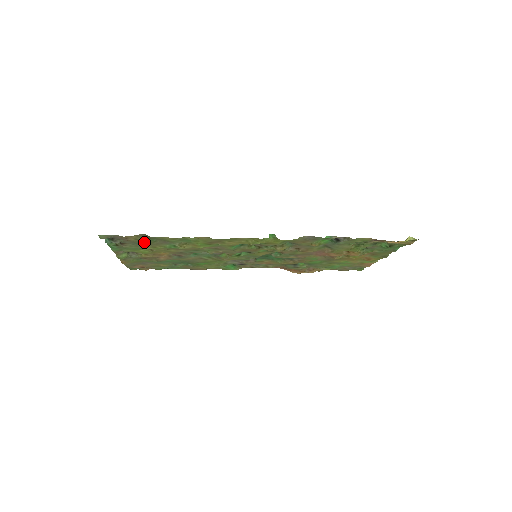
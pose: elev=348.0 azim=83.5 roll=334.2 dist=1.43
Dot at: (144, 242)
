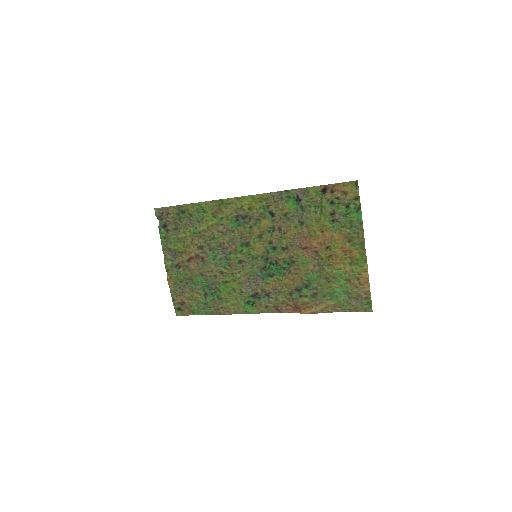
Dot at: (178, 219)
